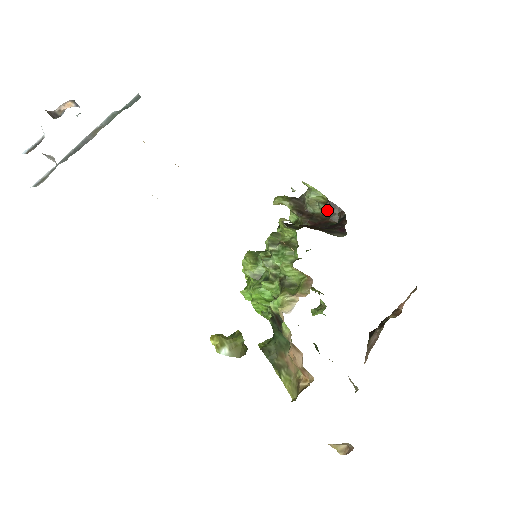
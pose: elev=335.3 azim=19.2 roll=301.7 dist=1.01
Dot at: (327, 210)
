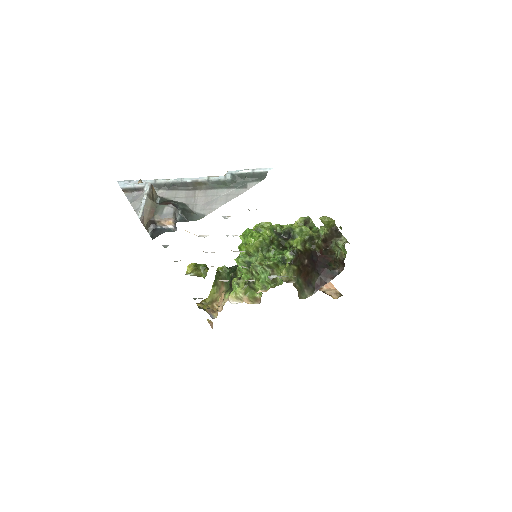
Dot at: (337, 259)
